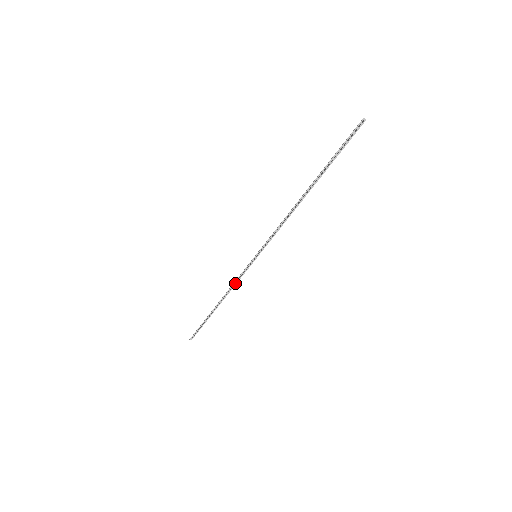
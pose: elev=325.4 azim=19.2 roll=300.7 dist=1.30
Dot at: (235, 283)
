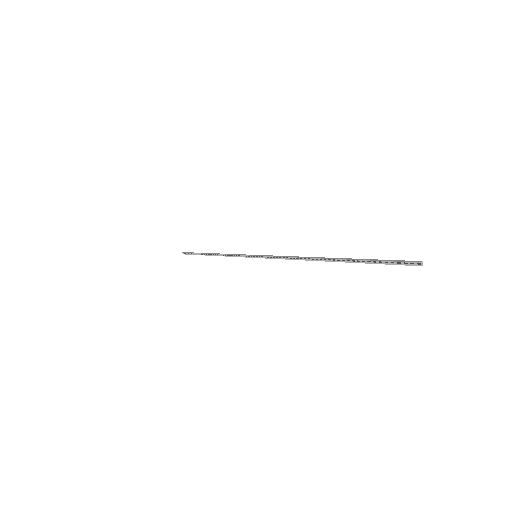
Dot at: (231, 255)
